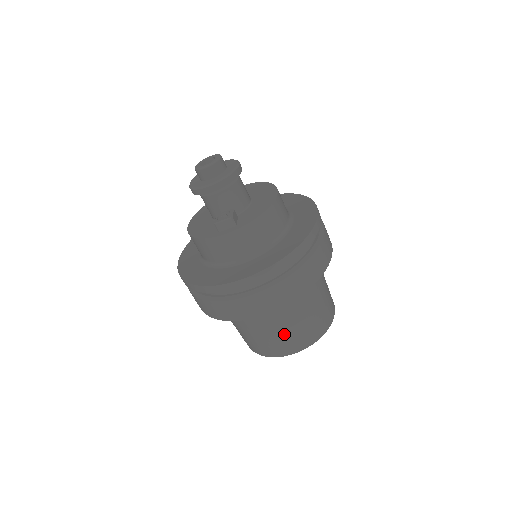
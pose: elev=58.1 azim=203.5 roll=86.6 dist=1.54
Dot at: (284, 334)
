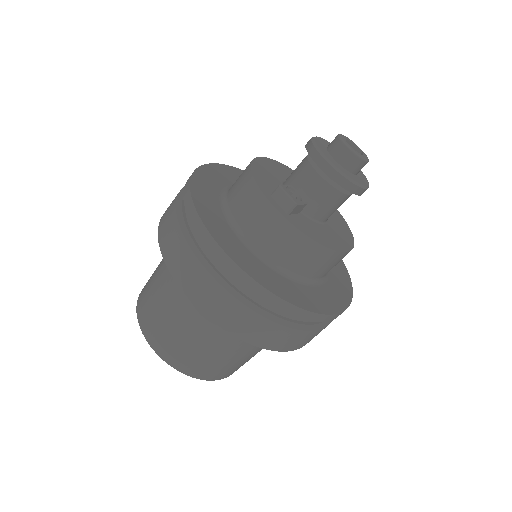
Dot at: (173, 329)
